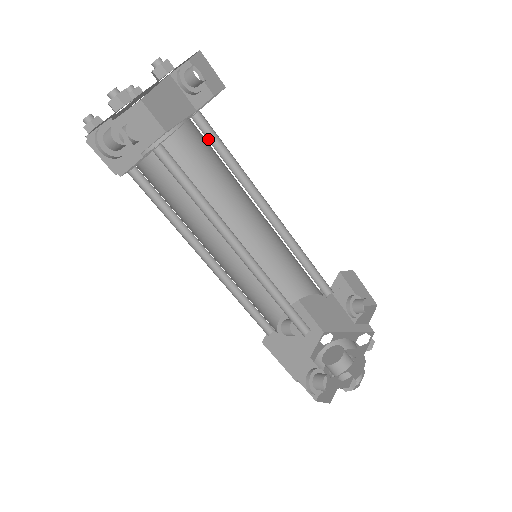
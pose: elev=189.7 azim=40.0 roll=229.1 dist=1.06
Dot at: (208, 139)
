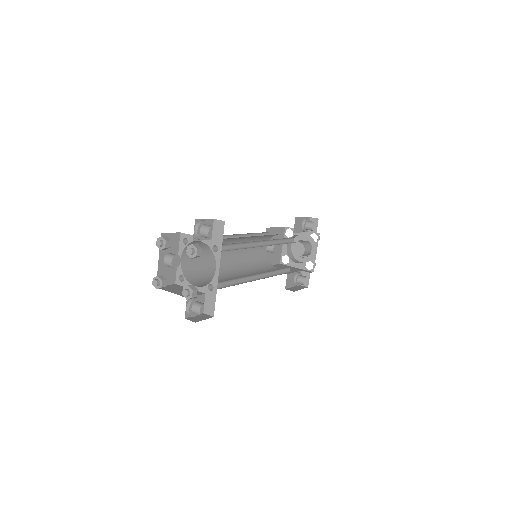
Dot at: (223, 248)
